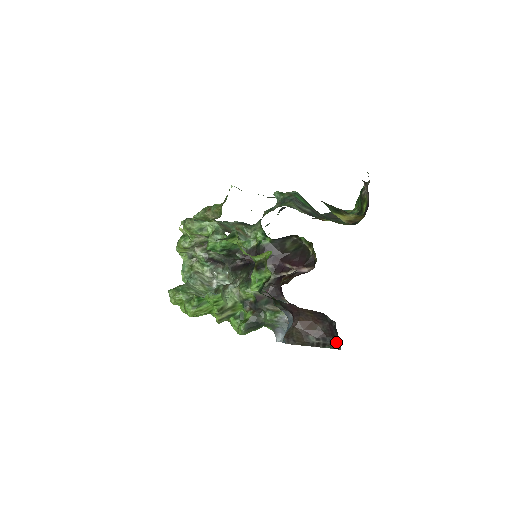
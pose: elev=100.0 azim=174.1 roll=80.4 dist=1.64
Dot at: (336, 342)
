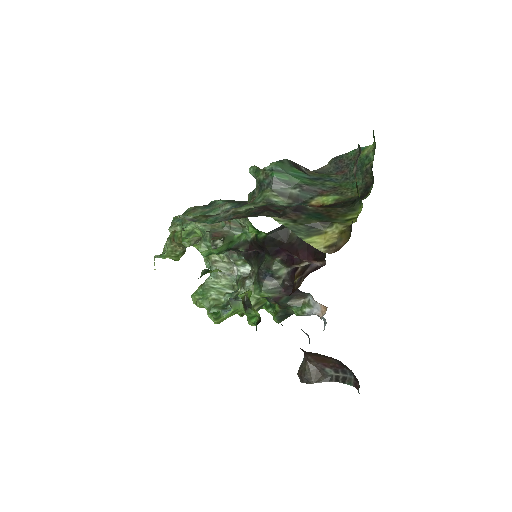
Dot at: (356, 379)
